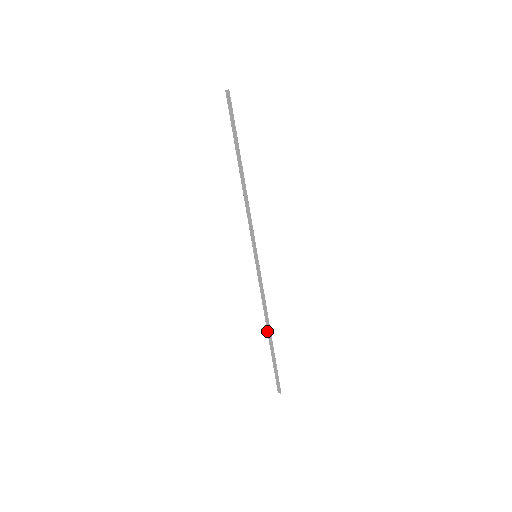
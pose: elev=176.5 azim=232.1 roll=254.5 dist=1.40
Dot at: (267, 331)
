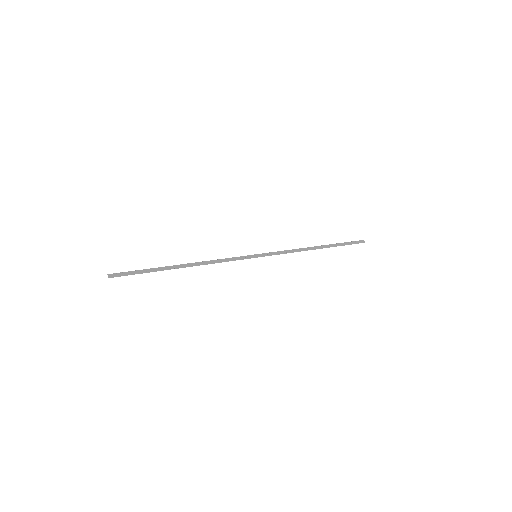
Dot at: (315, 247)
